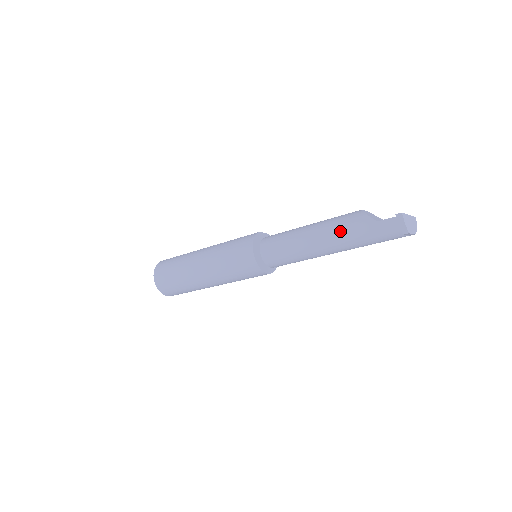
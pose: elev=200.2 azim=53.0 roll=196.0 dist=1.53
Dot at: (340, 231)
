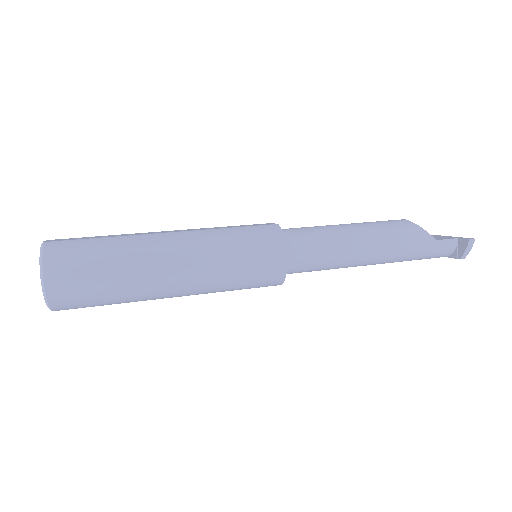
Dot at: (396, 244)
